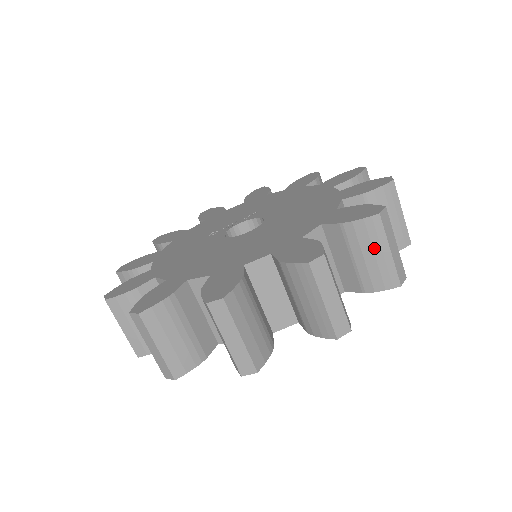
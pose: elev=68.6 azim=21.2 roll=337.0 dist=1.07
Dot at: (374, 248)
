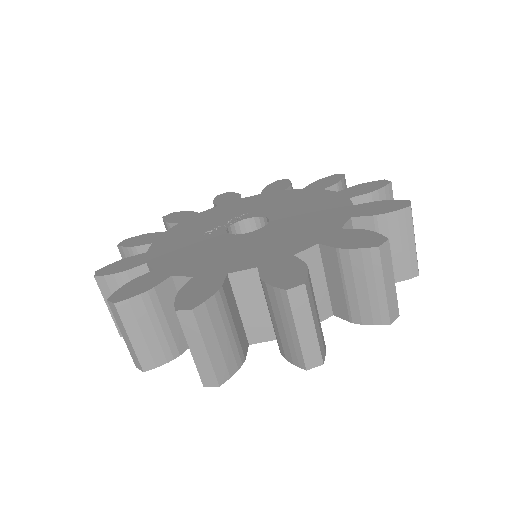
Dot at: (402, 239)
